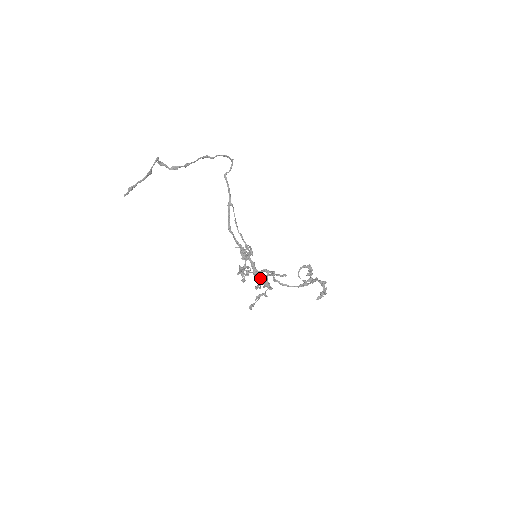
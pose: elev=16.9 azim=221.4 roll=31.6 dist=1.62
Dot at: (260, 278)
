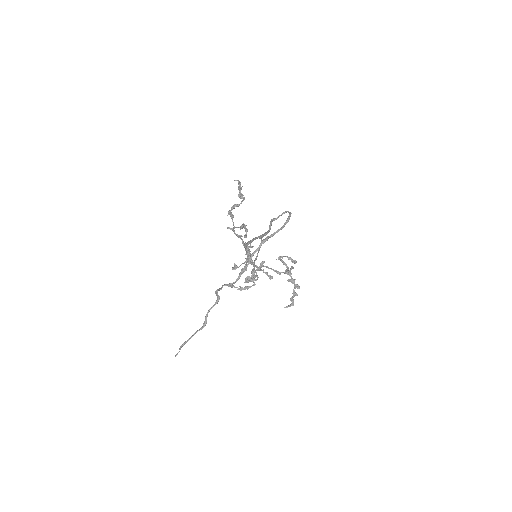
Dot at: (246, 229)
